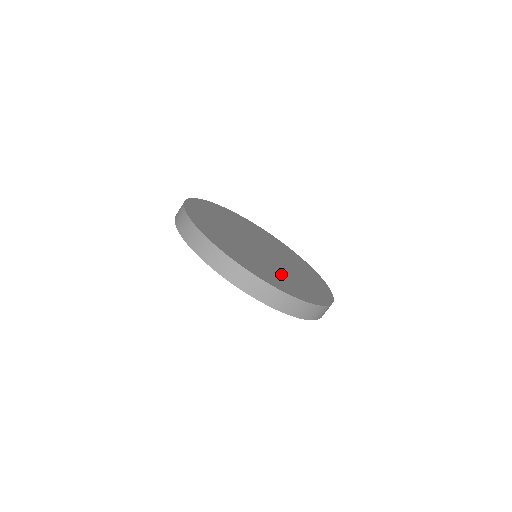
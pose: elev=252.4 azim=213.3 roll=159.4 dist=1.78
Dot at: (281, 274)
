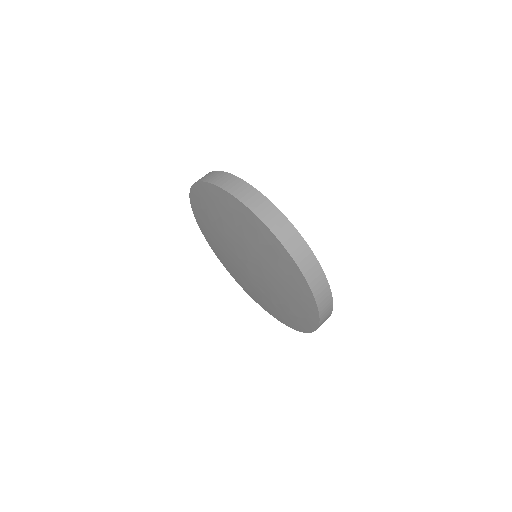
Dot at: occluded
